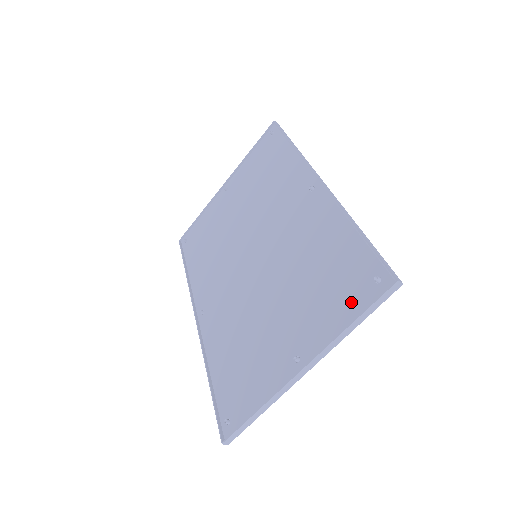
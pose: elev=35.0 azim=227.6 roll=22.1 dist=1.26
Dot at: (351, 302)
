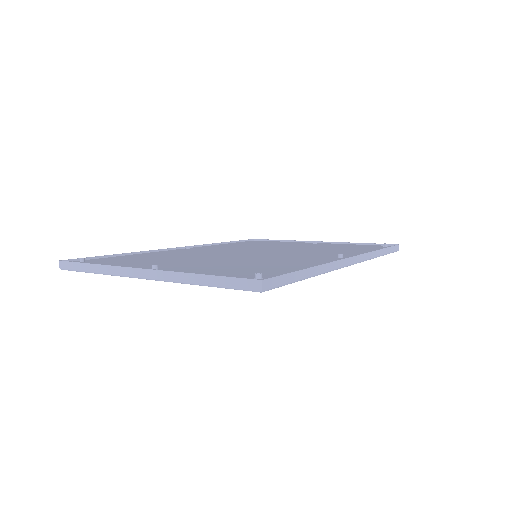
Dot at: (227, 274)
